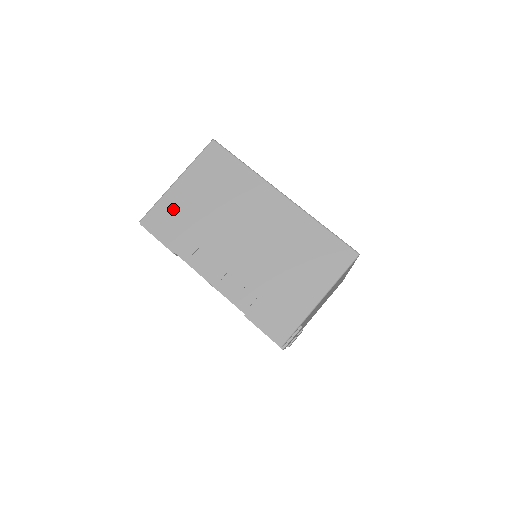
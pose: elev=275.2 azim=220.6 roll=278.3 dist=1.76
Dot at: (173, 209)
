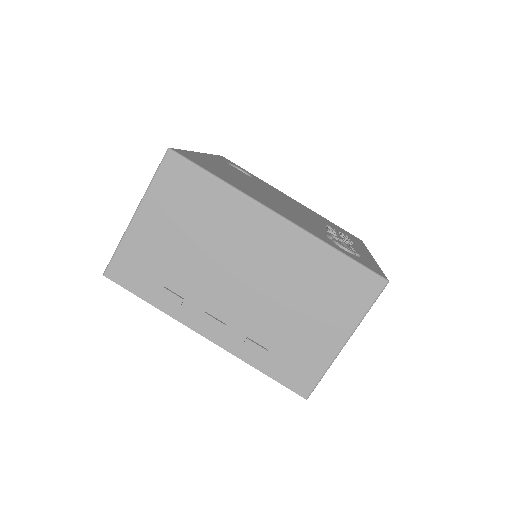
Dot at: (140, 254)
